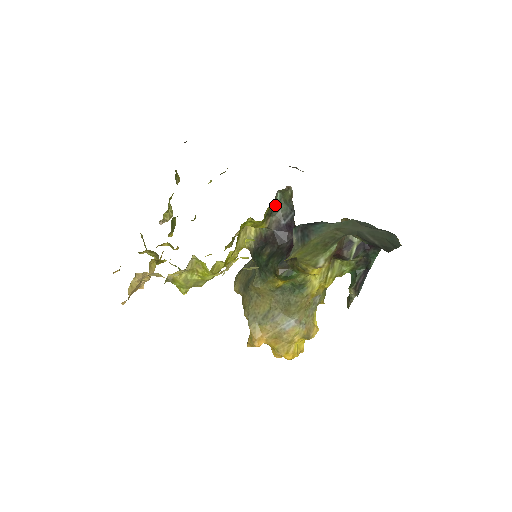
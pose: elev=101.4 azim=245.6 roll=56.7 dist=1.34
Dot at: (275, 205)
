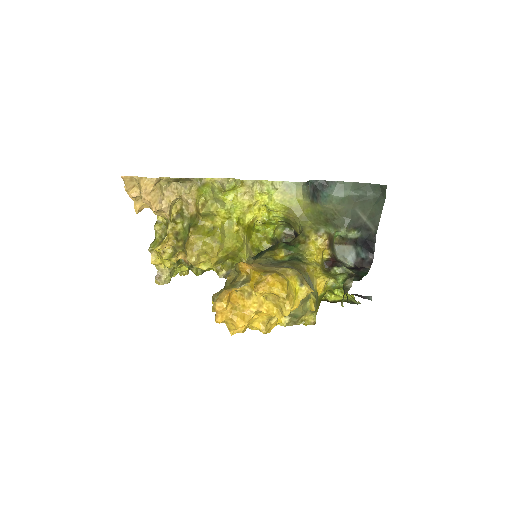
Dot at: occluded
